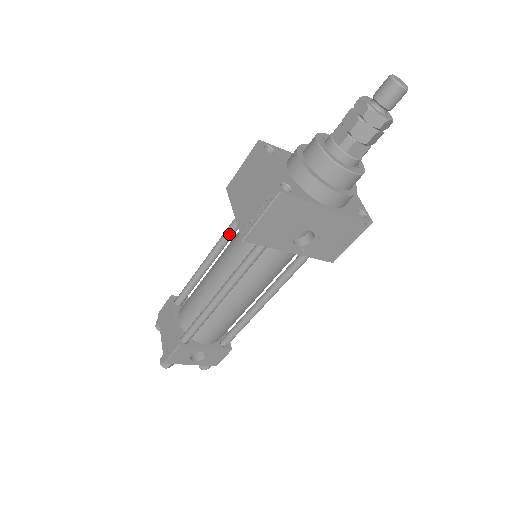
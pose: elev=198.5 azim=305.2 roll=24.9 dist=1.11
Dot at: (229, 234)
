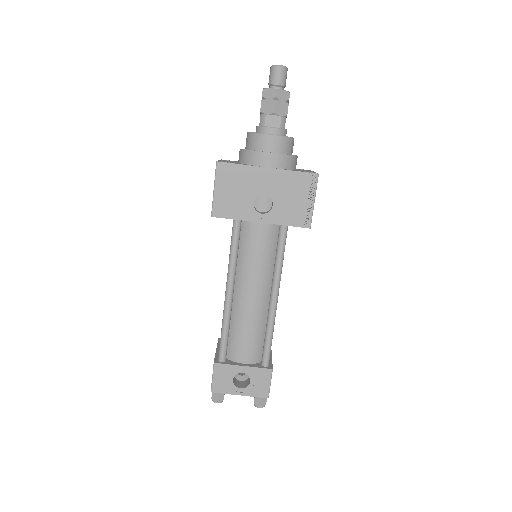
Dot at: occluded
